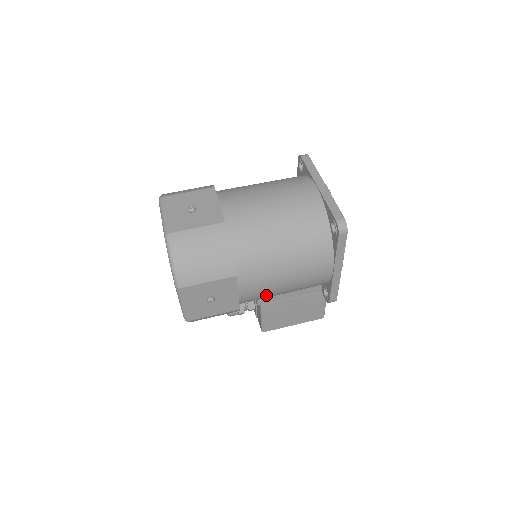
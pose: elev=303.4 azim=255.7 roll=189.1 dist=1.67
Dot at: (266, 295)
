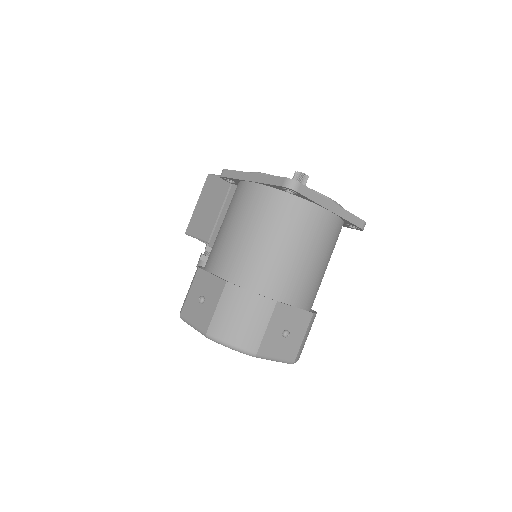
Dot at: occluded
